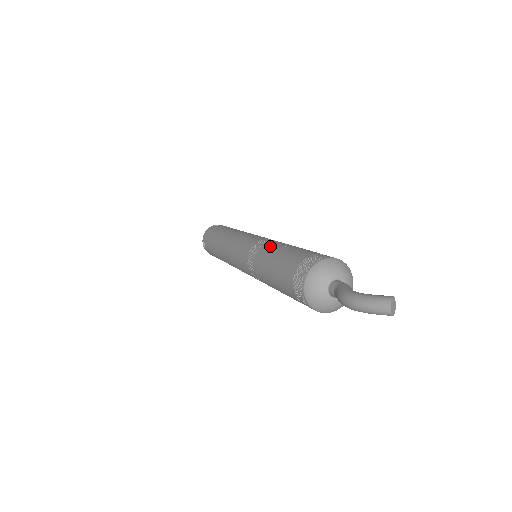
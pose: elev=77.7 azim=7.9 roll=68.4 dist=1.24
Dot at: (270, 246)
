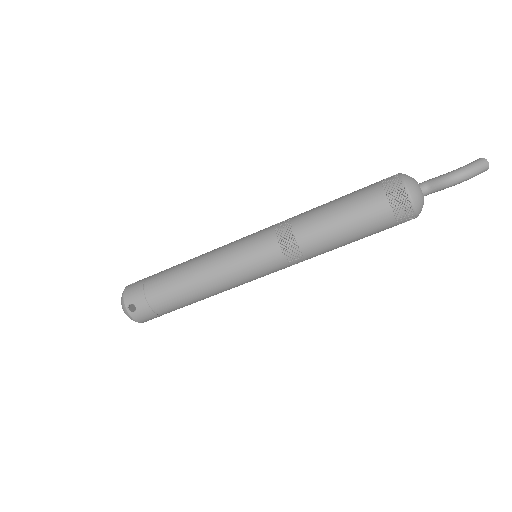
Dot at: (306, 213)
